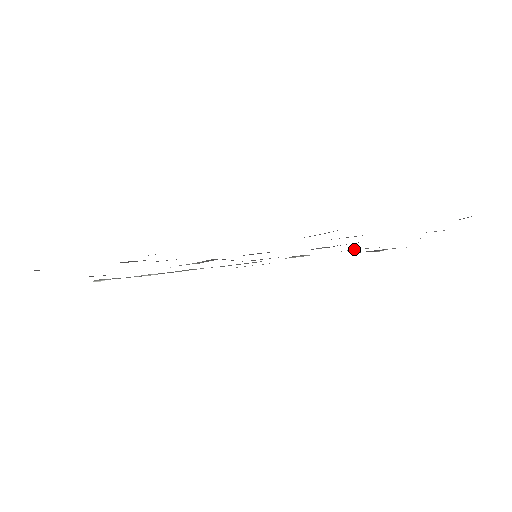
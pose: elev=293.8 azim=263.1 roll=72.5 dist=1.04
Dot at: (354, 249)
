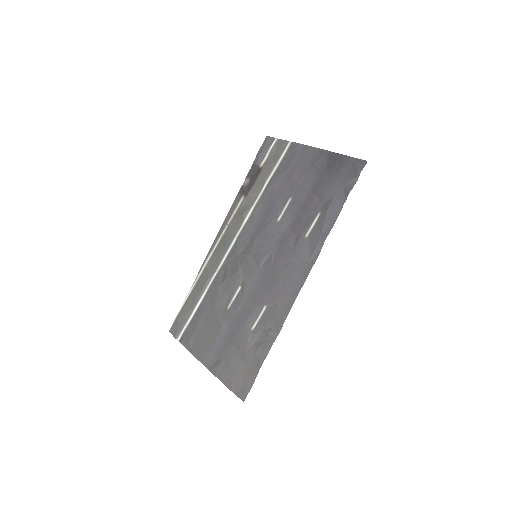
Dot at: (266, 180)
